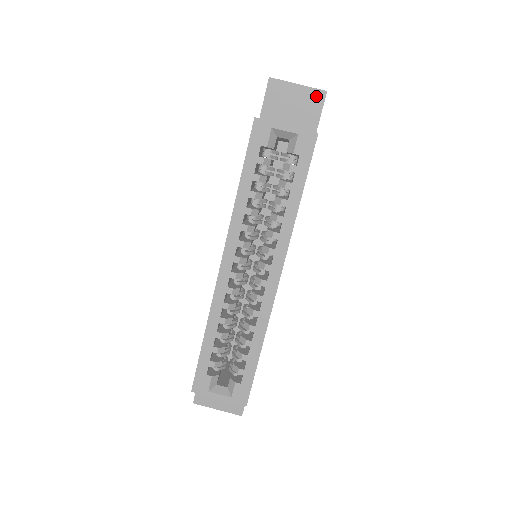
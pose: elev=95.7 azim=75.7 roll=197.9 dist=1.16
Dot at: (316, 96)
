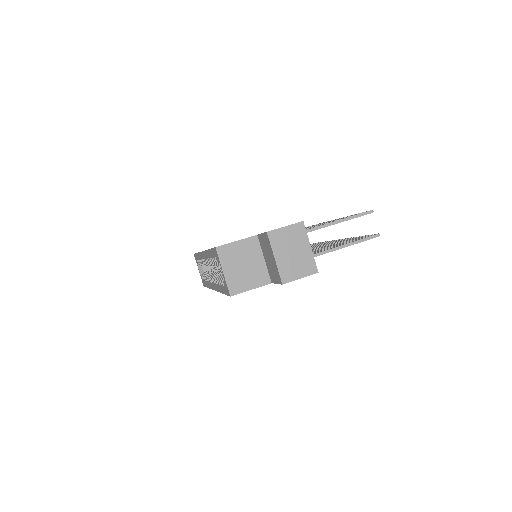
Dot at: (278, 276)
